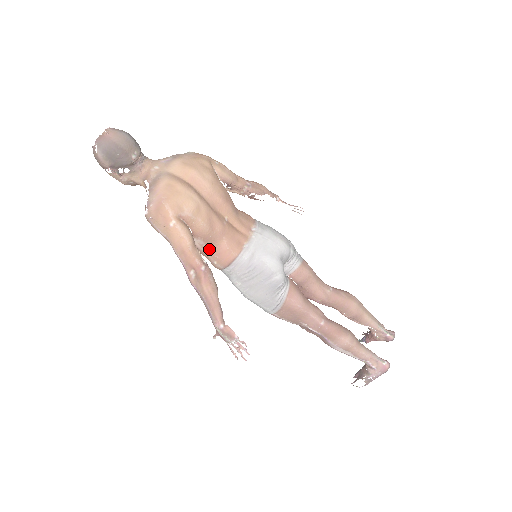
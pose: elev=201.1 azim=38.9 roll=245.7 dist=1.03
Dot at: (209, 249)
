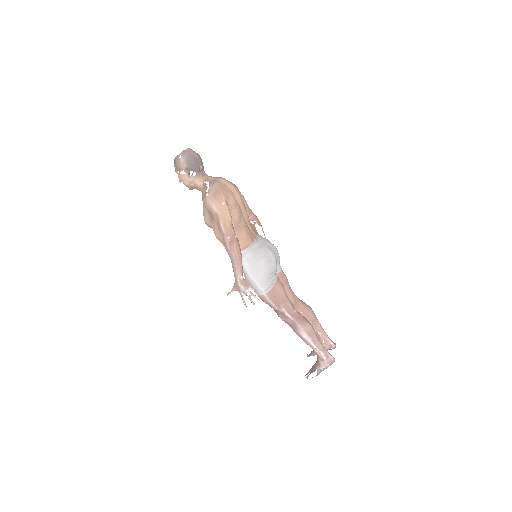
Dot at: occluded
